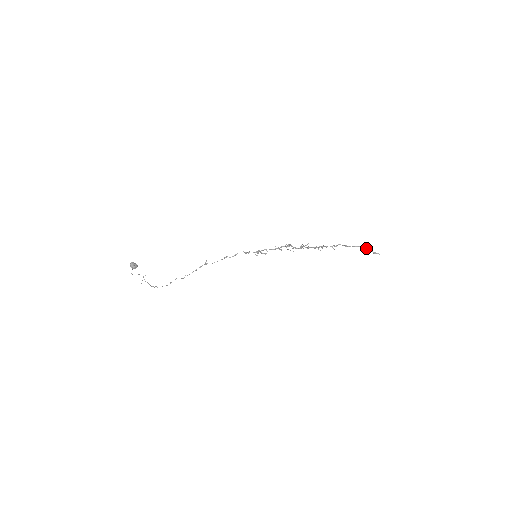
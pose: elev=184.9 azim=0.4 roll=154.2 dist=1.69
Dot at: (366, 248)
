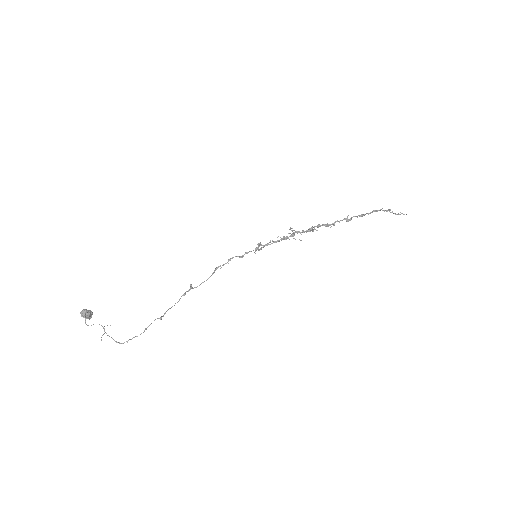
Dot at: (386, 210)
